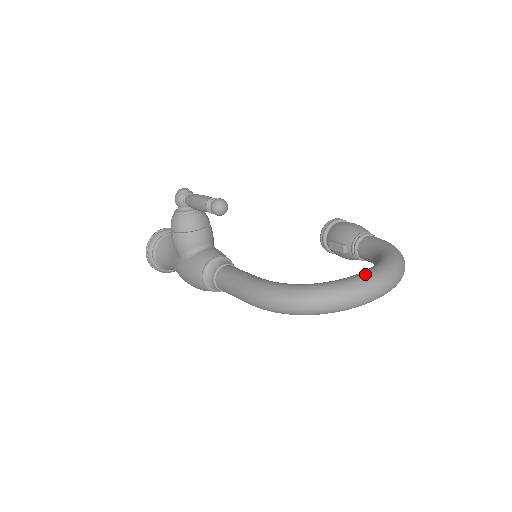
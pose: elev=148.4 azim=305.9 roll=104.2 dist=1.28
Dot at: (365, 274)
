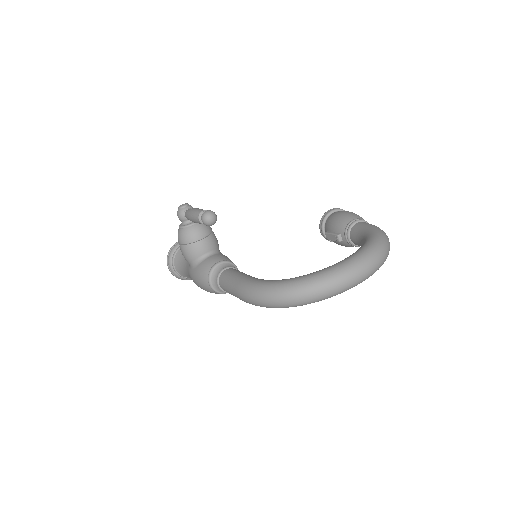
Dot at: (343, 262)
